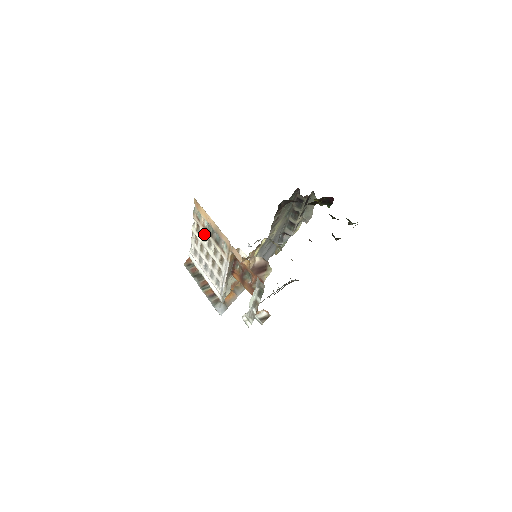
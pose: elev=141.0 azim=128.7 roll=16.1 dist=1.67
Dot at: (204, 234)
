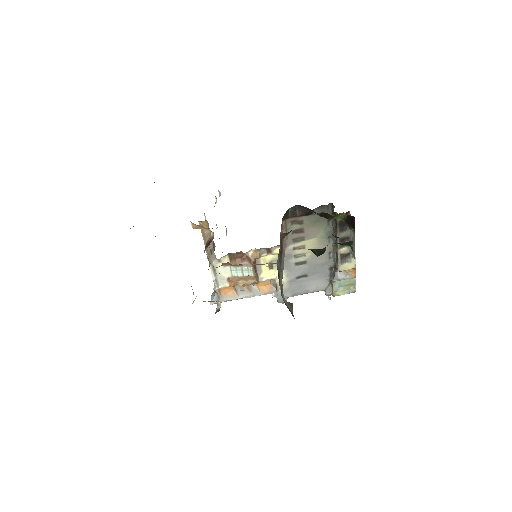
Dot at: occluded
